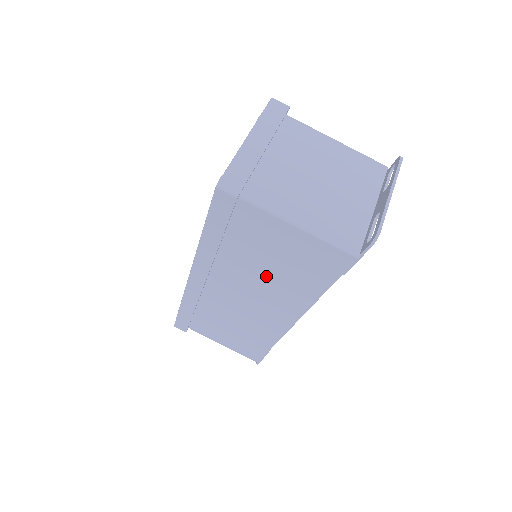
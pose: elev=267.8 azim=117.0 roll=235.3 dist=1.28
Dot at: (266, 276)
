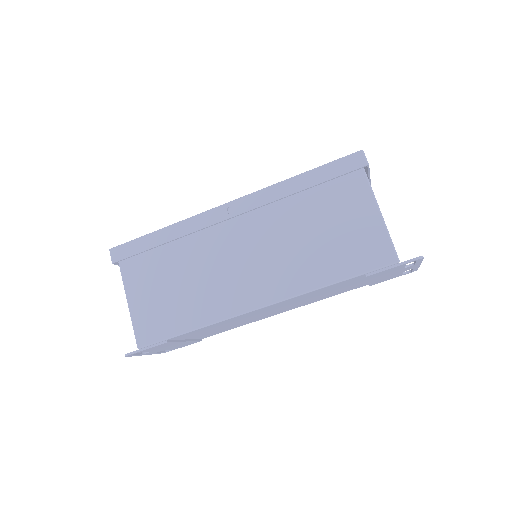
Dot at: (300, 242)
